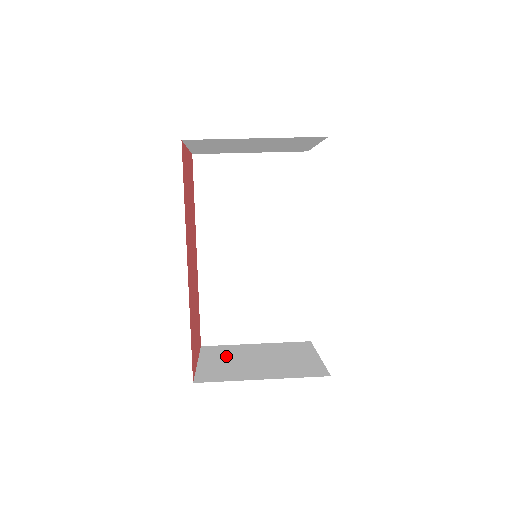
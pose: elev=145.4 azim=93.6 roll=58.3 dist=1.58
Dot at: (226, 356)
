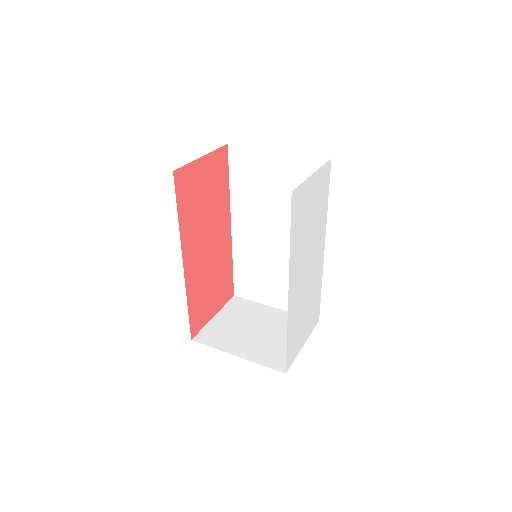
Dot at: (239, 316)
